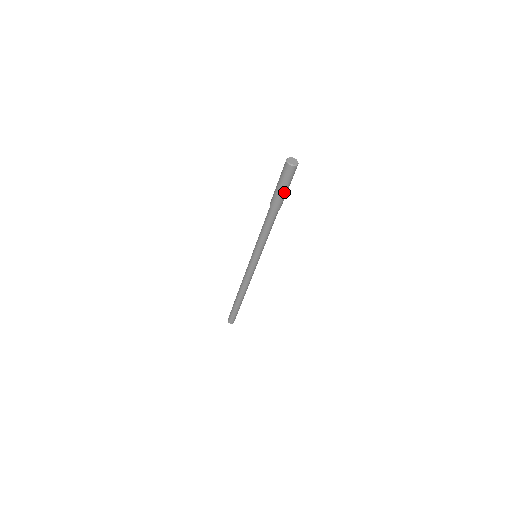
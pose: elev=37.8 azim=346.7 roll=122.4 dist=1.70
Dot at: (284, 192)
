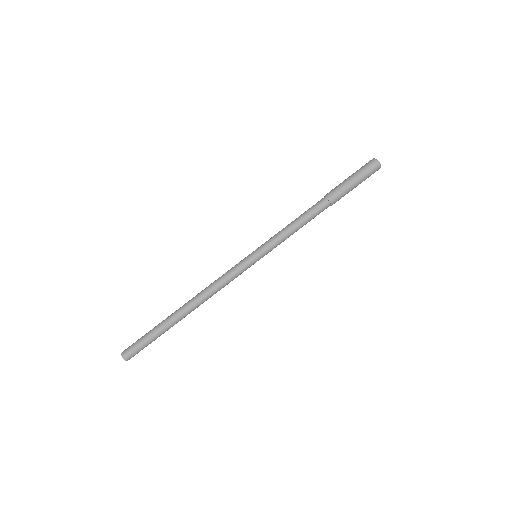
Dot at: (352, 188)
